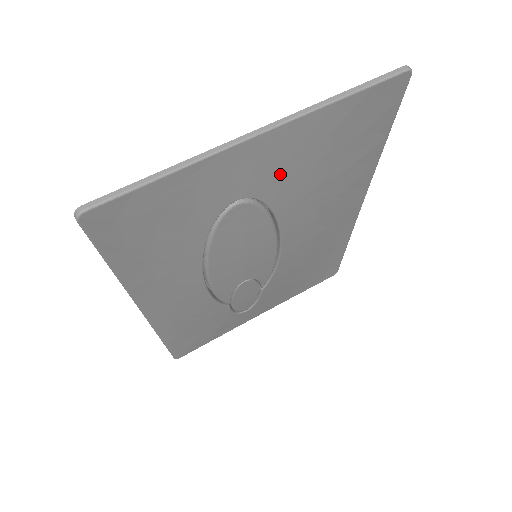
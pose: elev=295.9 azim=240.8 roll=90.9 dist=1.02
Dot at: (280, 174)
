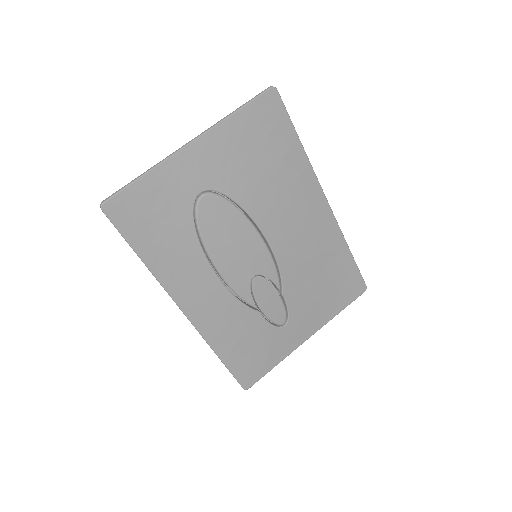
Dot at: (222, 170)
